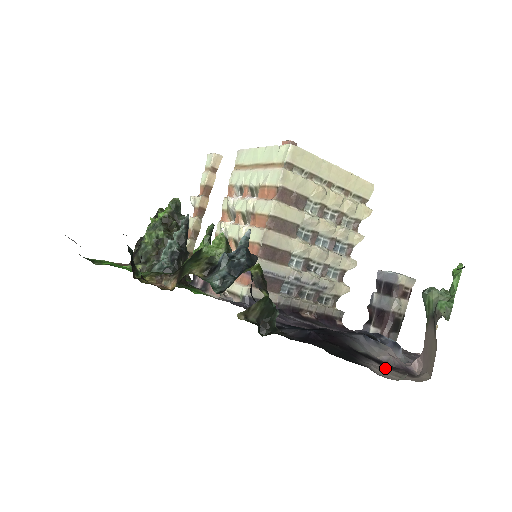
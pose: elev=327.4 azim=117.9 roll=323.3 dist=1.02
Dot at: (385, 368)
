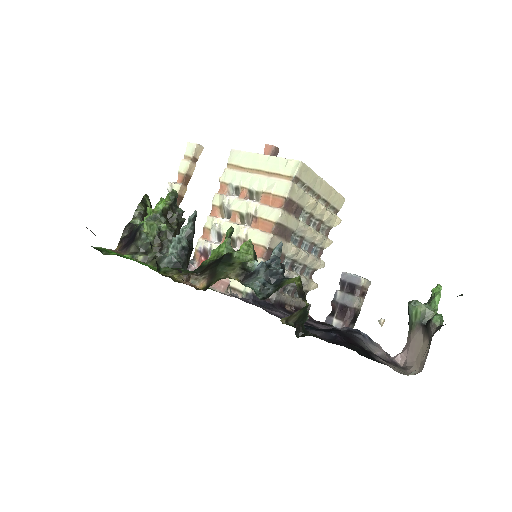
Dot at: (388, 363)
